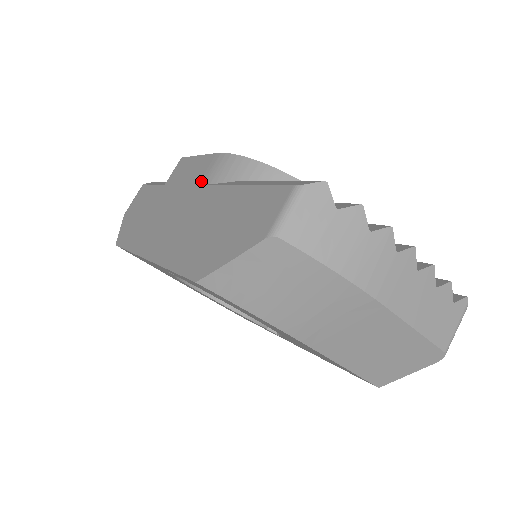
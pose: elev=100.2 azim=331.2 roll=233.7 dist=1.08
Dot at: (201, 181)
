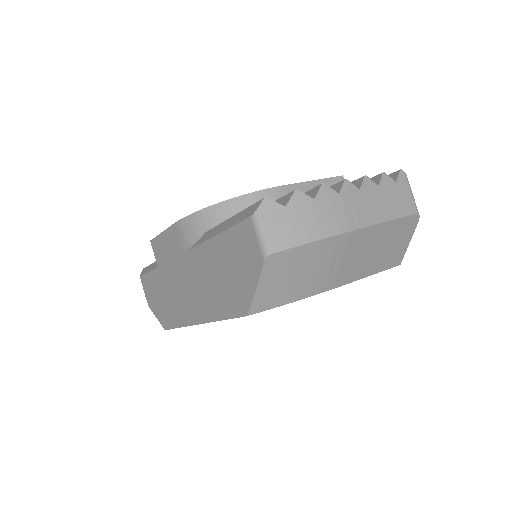
Dot at: (183, 249)
